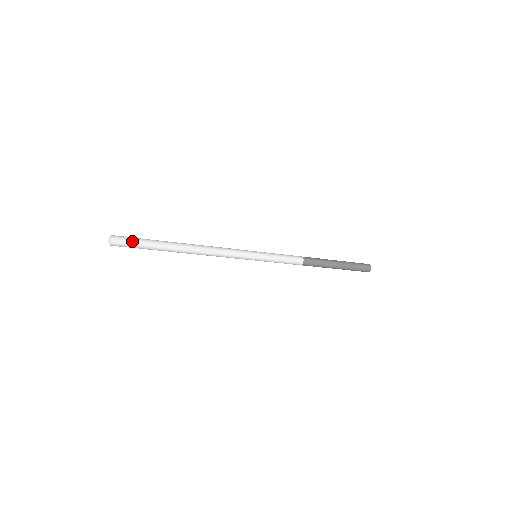
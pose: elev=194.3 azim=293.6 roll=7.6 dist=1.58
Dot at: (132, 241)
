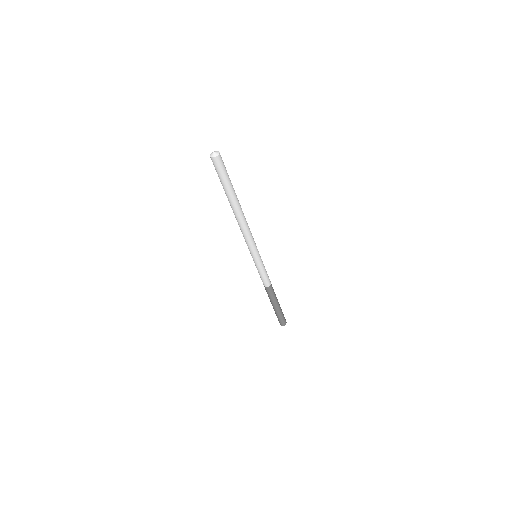
Dot at: occluded
